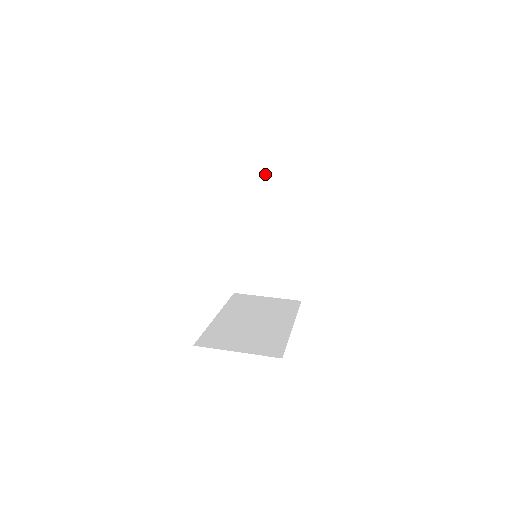
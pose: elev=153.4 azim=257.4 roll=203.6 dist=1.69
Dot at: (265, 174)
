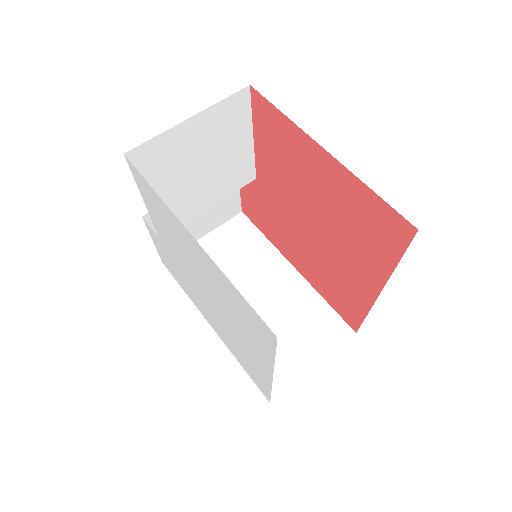
Dot at: (182, 124)
